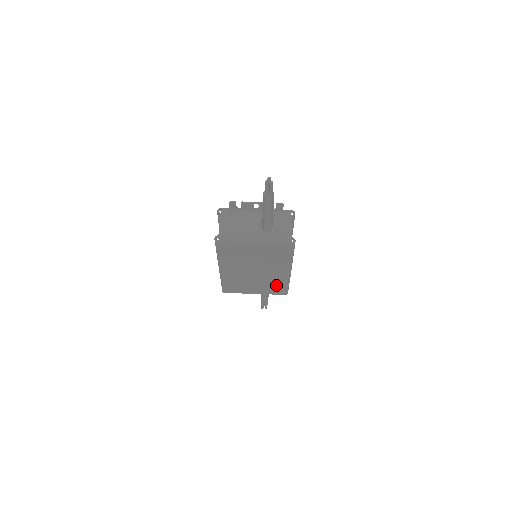
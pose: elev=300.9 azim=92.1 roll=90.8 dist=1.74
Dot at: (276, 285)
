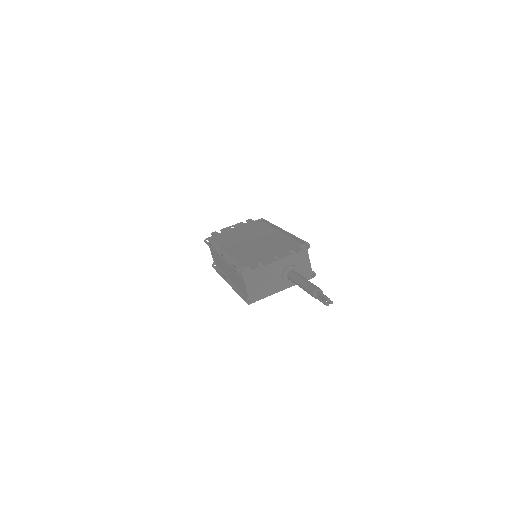
Dot at: occluded
